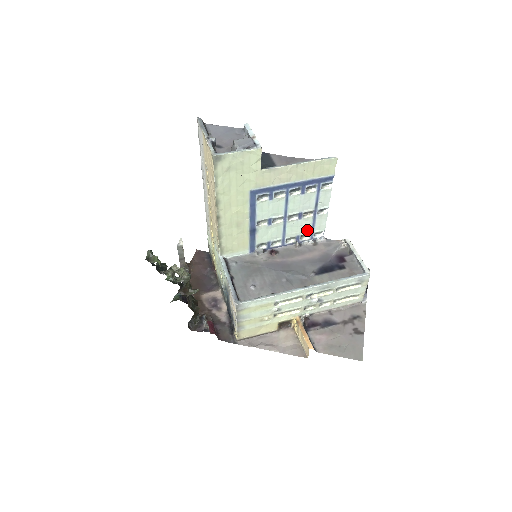
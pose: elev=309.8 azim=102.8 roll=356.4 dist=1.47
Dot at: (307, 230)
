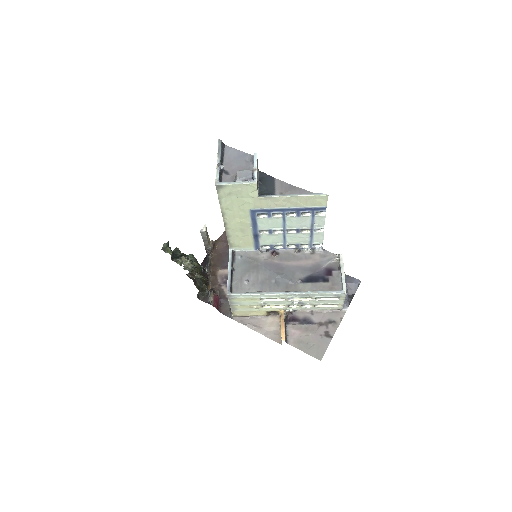
Dot at: (306, 241)
